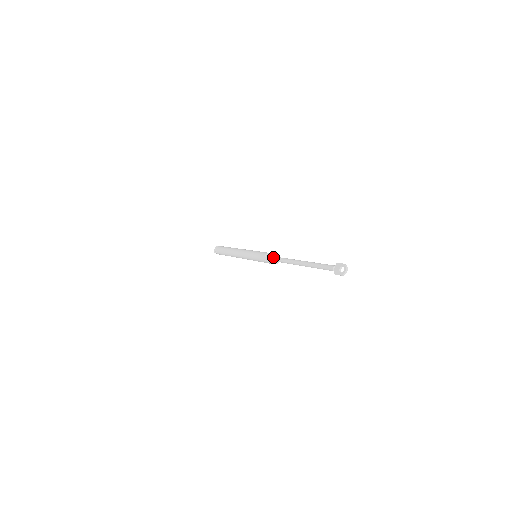
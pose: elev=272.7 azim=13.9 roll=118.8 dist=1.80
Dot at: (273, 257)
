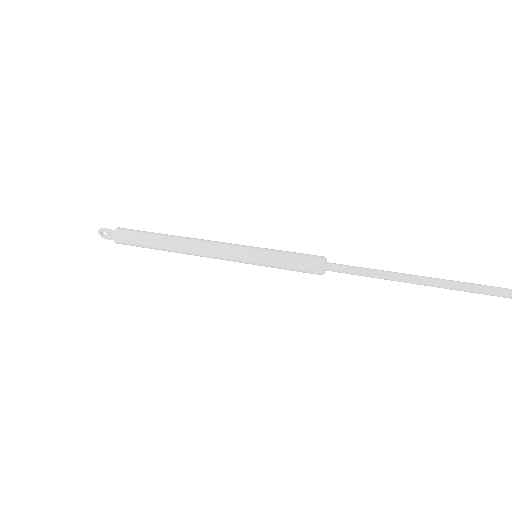
Dot at: (323, 269)
